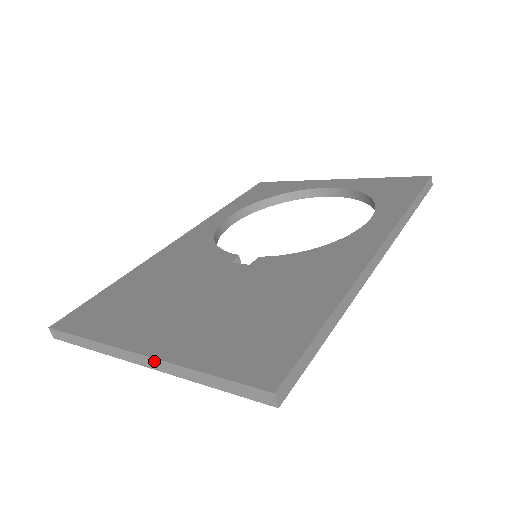
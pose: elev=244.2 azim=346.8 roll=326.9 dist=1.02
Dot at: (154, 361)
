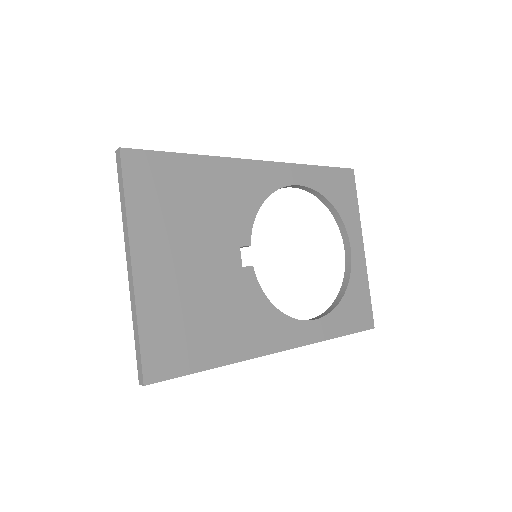
Dot at: (132, 282)
